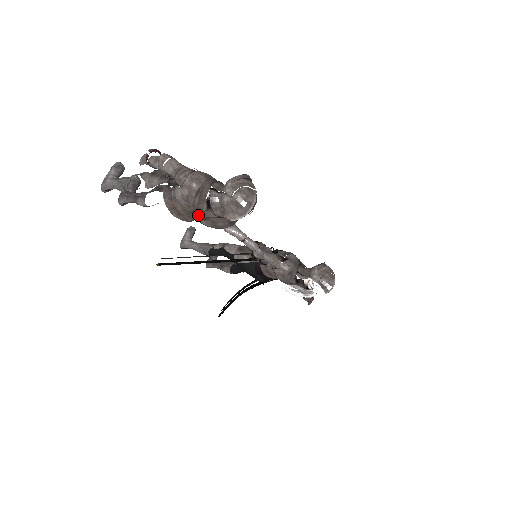
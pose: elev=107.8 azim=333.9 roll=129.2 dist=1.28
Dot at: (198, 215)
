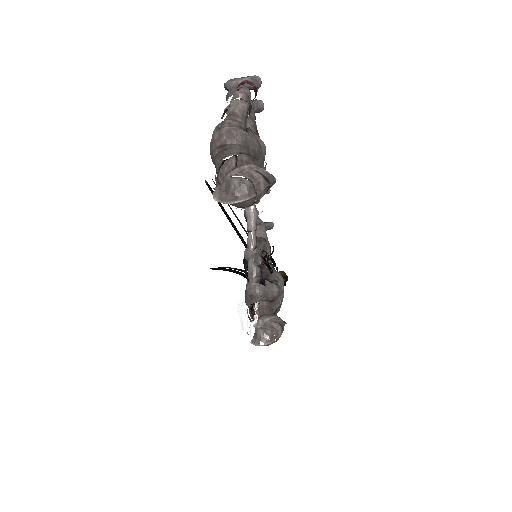
Dot at: occluded
